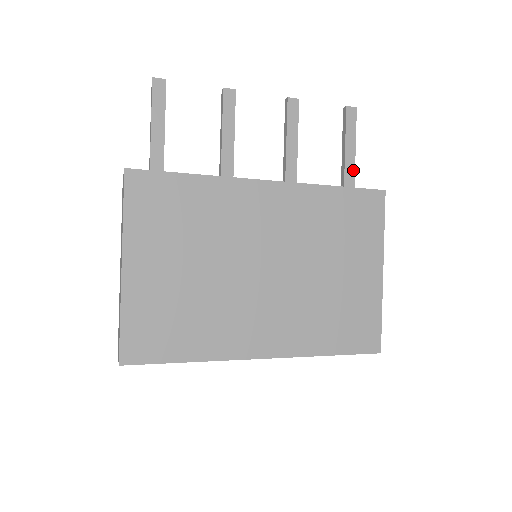
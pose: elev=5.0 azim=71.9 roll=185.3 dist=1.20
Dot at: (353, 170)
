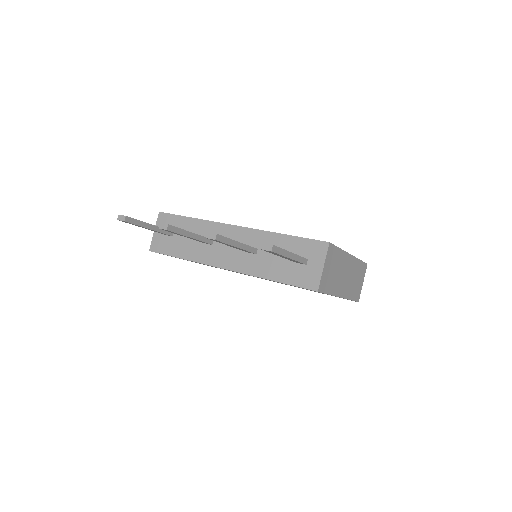
Dot at: (297, 261)
